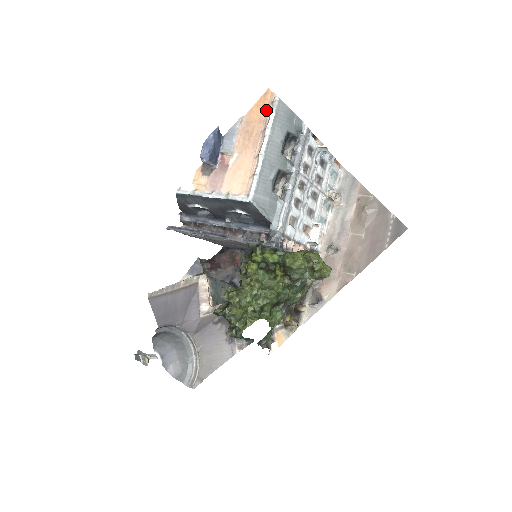
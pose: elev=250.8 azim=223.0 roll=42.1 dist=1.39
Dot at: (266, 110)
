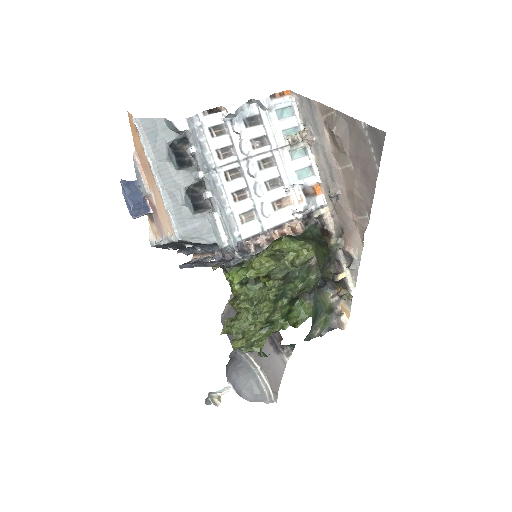
Dot at: (138, 136)
